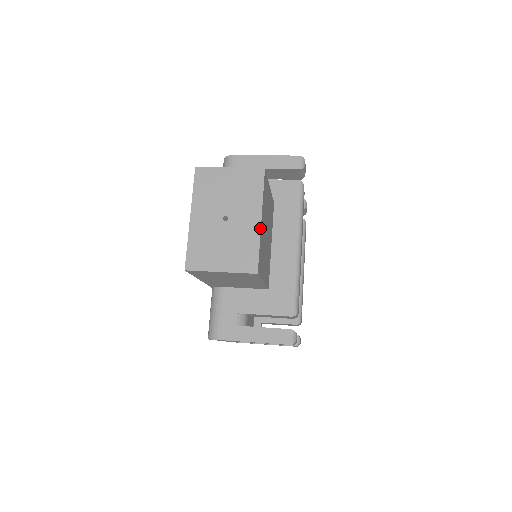
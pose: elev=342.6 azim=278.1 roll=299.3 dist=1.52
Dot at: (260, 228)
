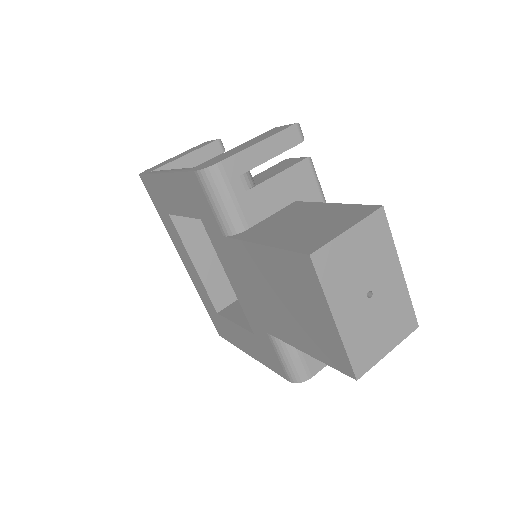
Dot at: (404, 280)
